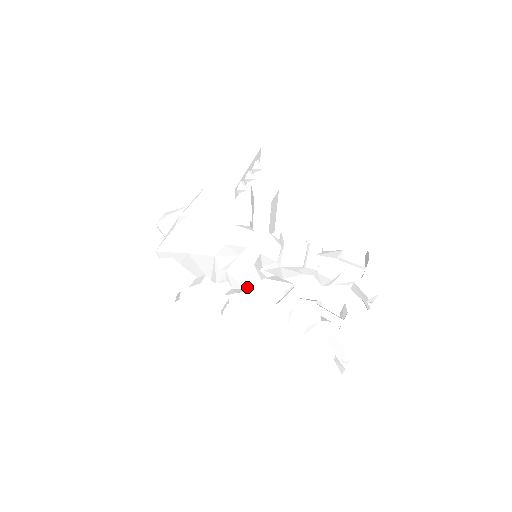
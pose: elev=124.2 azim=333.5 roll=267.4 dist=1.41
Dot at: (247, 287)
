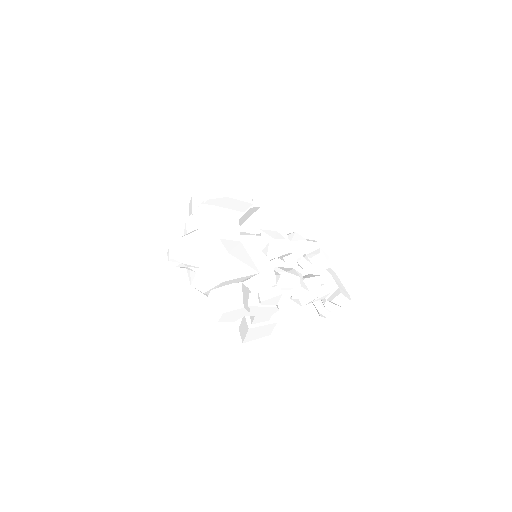
Dot at: (274, 284)
